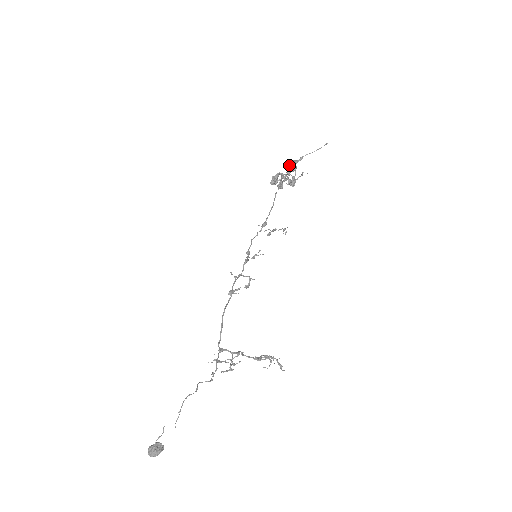
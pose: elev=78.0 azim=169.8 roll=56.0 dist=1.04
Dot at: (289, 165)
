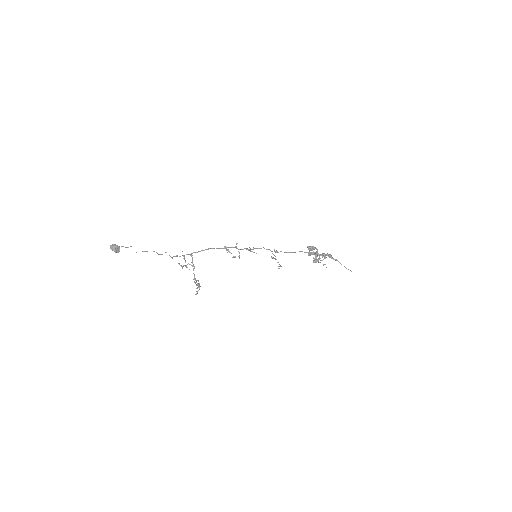
Dot at: occluded
